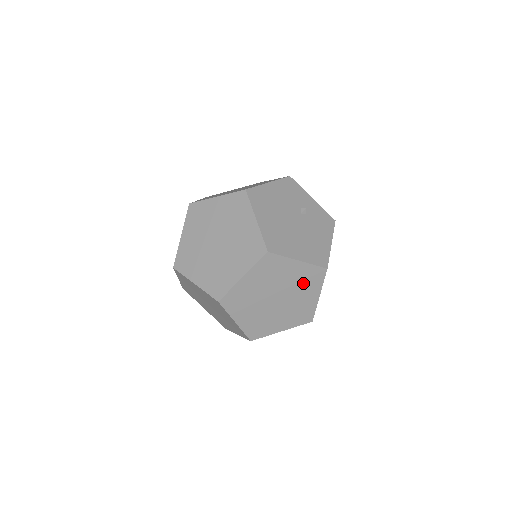
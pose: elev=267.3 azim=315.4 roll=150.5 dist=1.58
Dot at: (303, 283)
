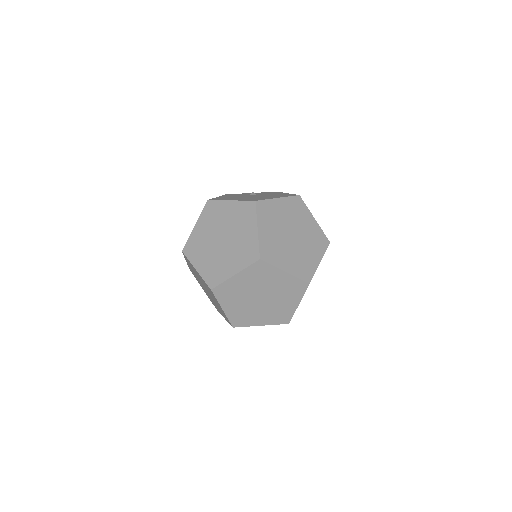
Dot at: (296, 214)
